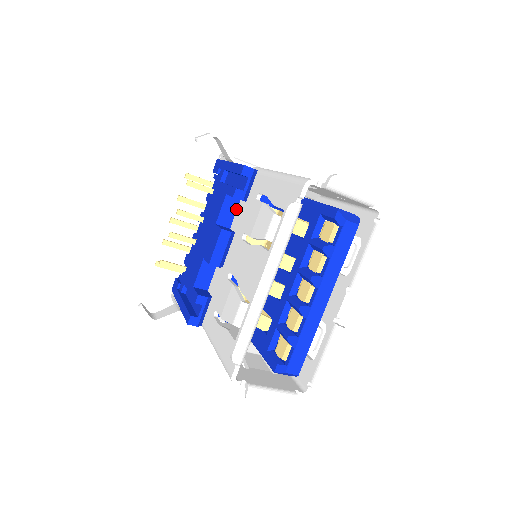
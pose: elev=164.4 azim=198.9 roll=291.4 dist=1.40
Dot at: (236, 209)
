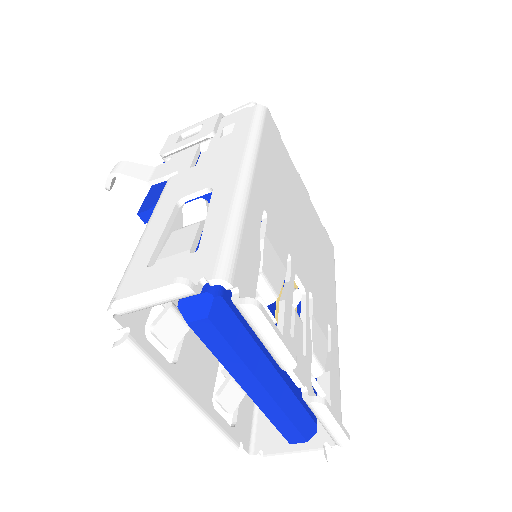
Dot at: occluded
